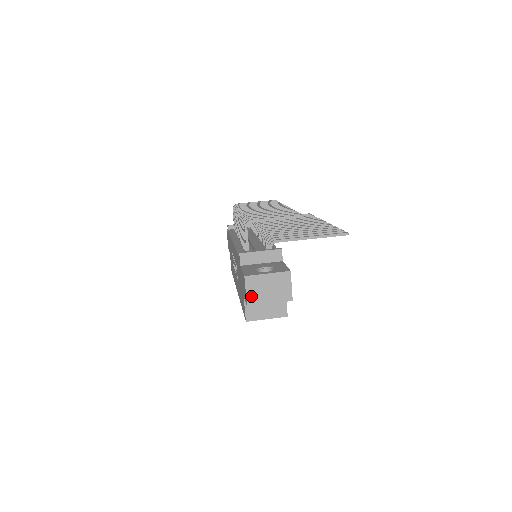
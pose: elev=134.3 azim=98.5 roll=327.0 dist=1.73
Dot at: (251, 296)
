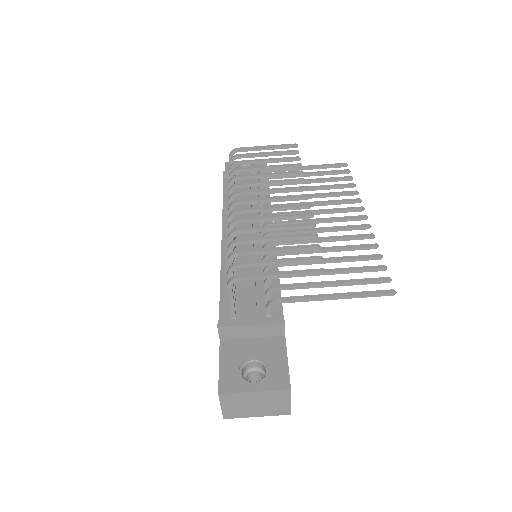
Dot at: (229, 411)
